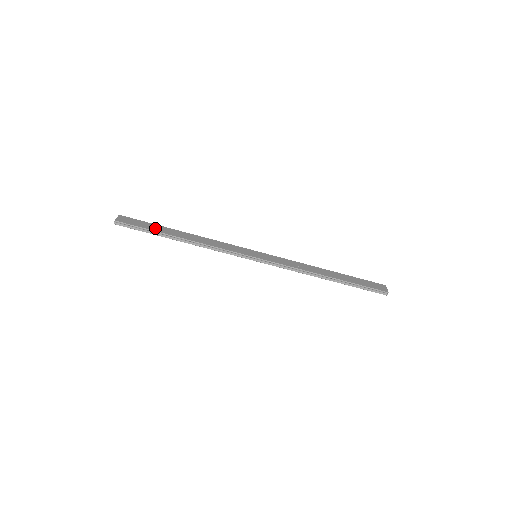
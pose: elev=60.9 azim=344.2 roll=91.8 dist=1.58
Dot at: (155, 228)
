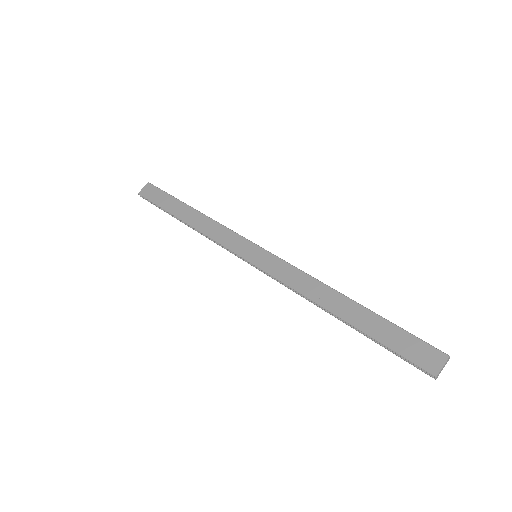
Dot at: (167, 204)
